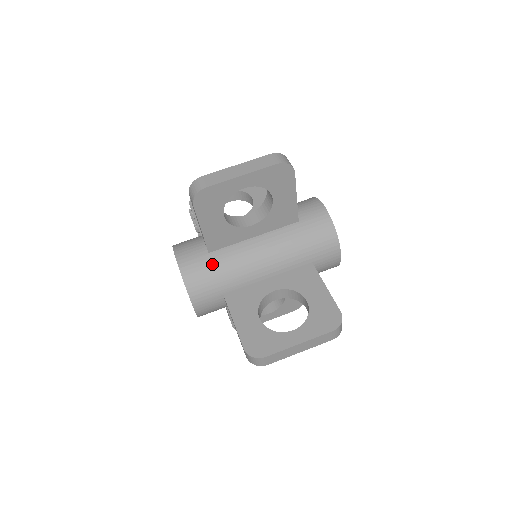
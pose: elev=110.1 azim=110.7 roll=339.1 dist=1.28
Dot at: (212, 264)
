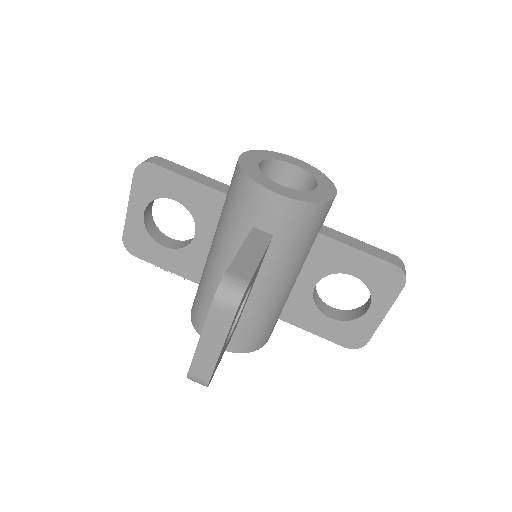
Dot at: (250, 329)
